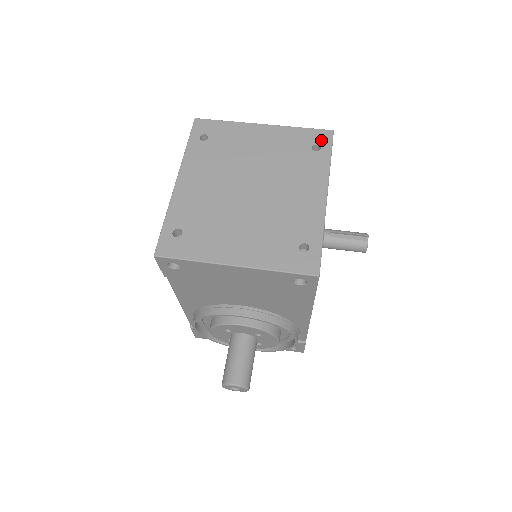
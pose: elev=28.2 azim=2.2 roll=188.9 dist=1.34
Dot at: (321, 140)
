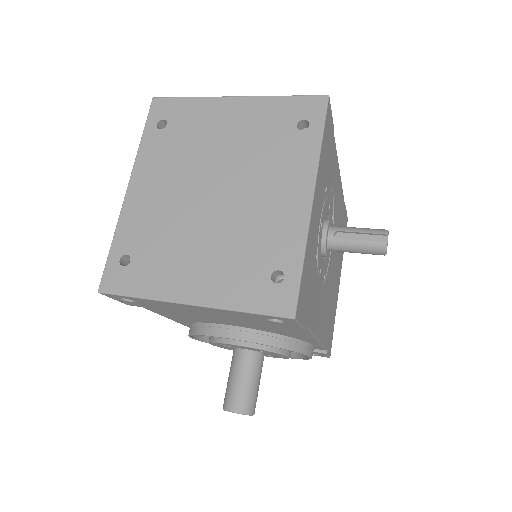
Dot at: (310, 112)
